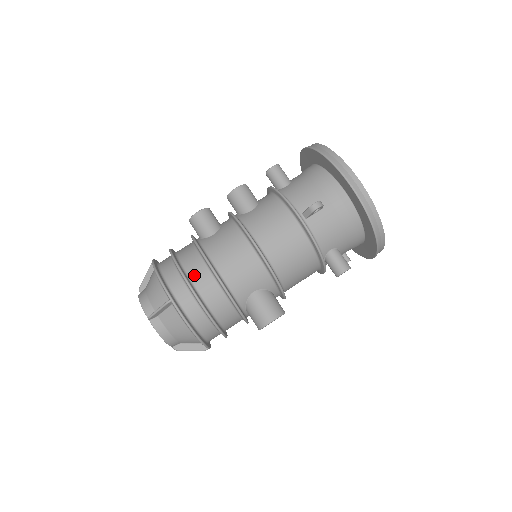
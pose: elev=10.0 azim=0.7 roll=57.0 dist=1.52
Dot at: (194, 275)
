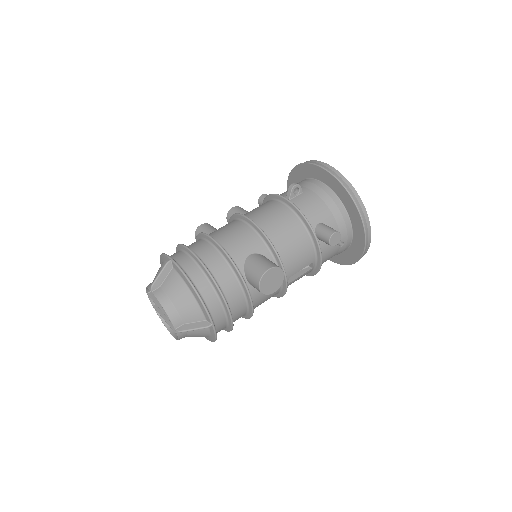
Dot at: (194, 247)
